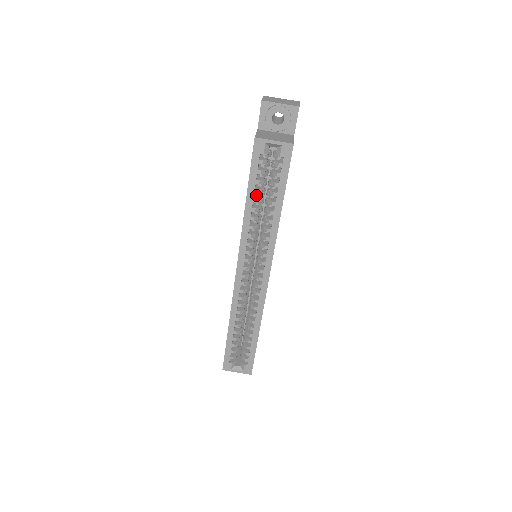
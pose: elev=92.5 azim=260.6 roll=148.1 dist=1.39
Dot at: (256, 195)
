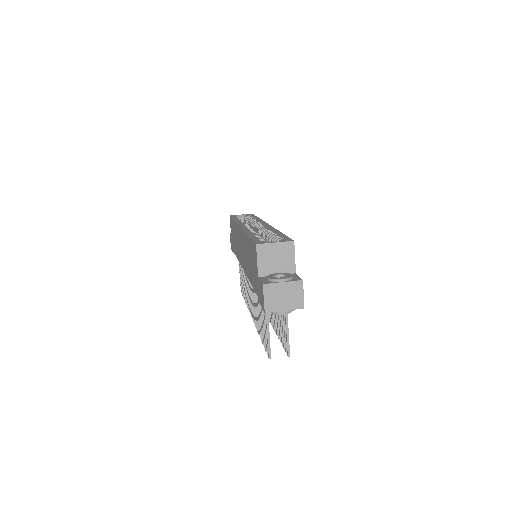
Dot at: occluded
